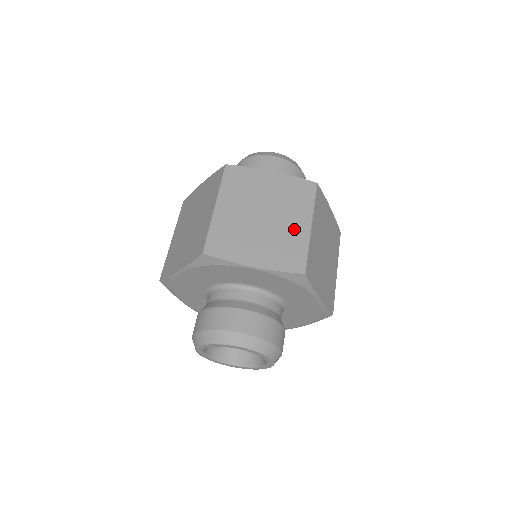
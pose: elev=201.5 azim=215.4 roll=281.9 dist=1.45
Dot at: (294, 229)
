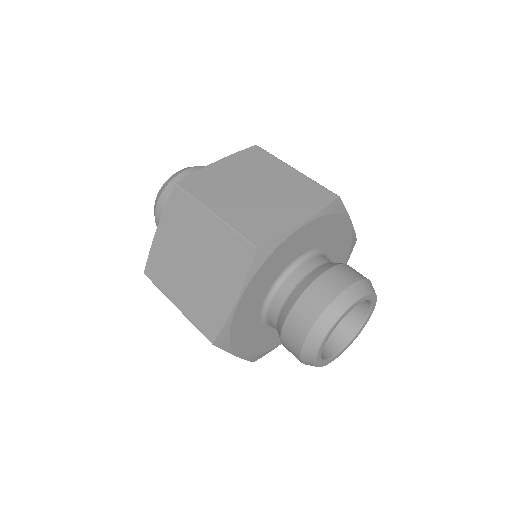
Dot at: (288, 179)
